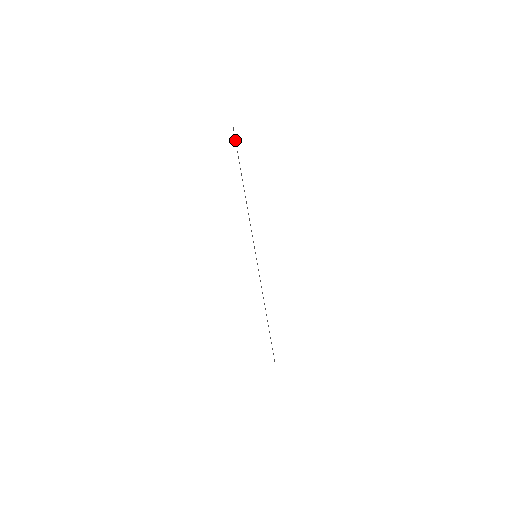
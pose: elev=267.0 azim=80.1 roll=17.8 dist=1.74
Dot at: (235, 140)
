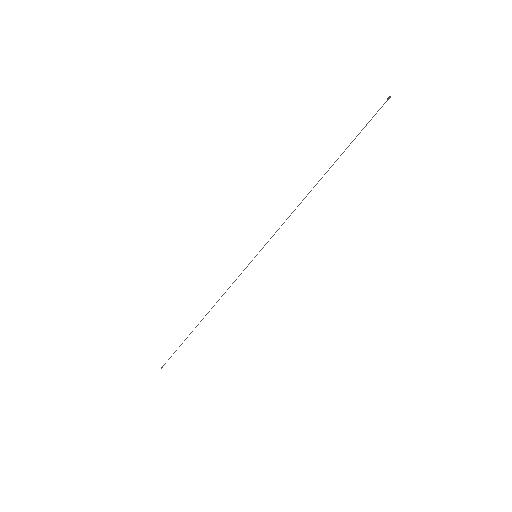
Dot at: (374, 115)
